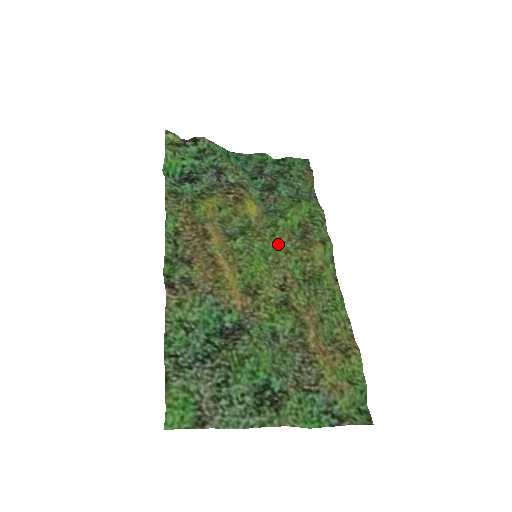
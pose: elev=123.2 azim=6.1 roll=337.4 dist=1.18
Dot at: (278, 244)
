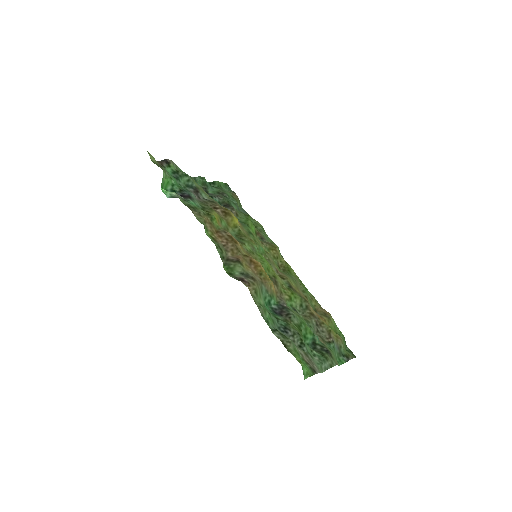
Dot at: occluded
